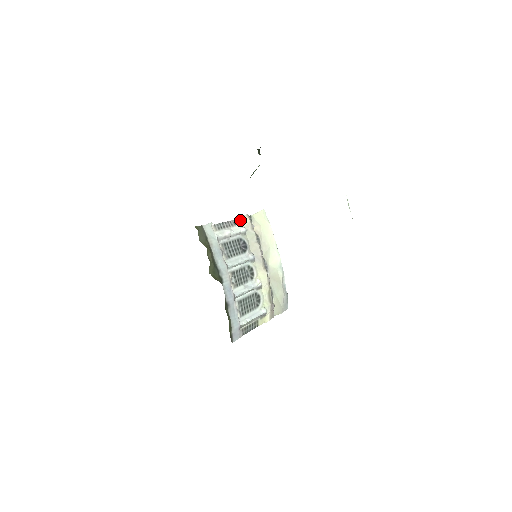
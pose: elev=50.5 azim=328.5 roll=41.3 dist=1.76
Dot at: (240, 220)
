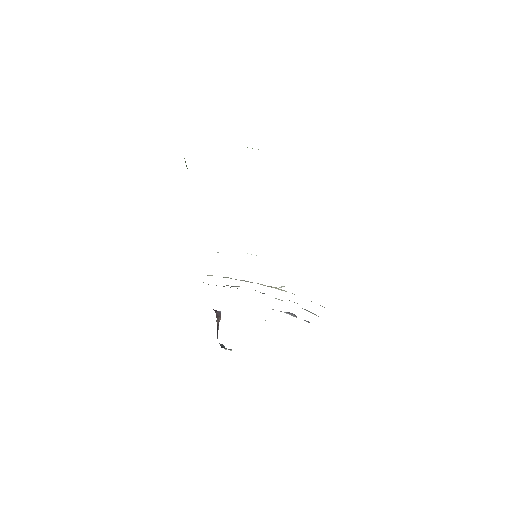
Dot at: occluded
